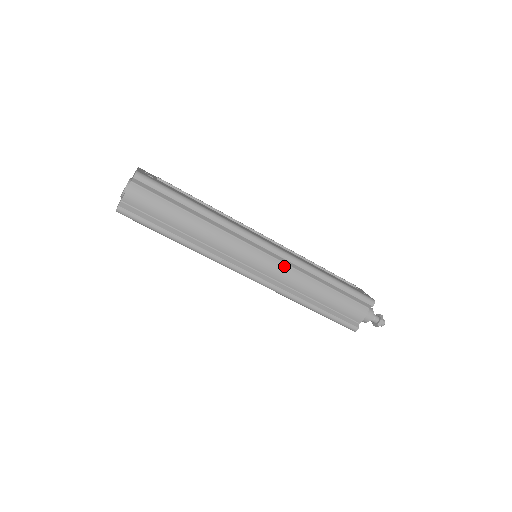
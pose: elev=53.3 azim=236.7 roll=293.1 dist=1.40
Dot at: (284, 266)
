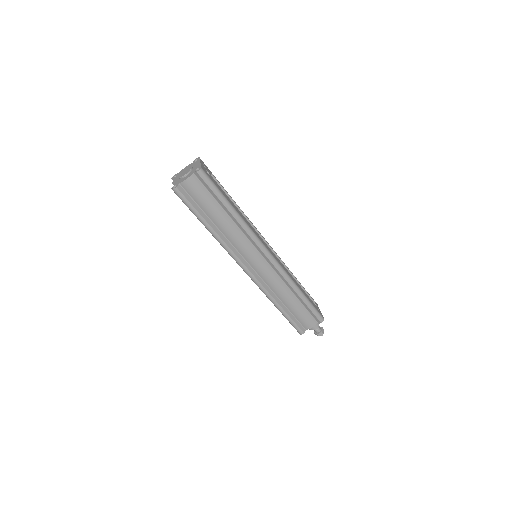
Dot at: (274, 273)
